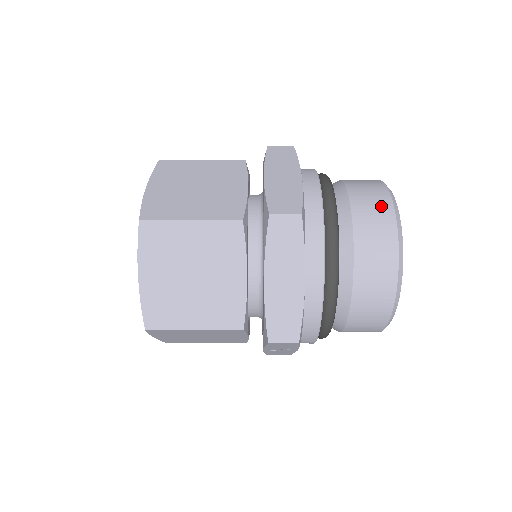
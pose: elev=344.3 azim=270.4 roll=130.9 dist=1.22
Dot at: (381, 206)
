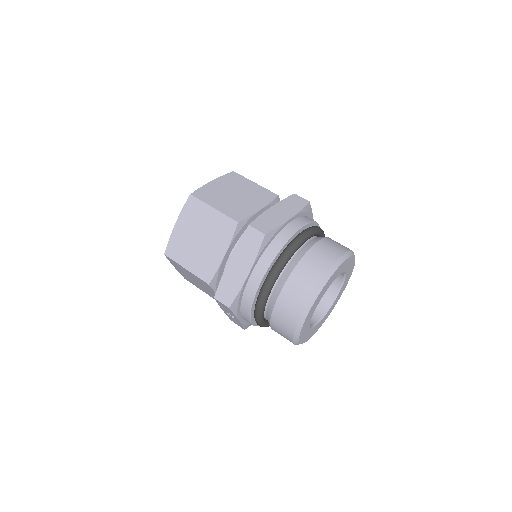
Dot at: (326, 261)
